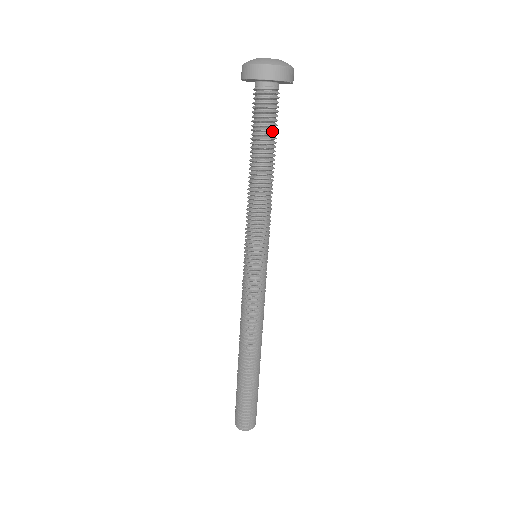
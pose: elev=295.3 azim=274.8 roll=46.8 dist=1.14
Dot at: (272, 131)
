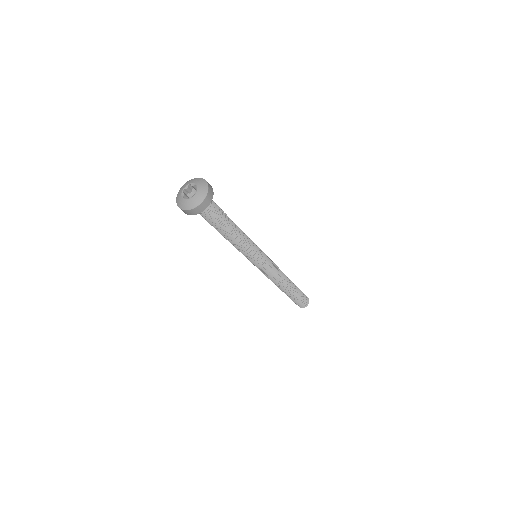
Dot at: (221, 215)
